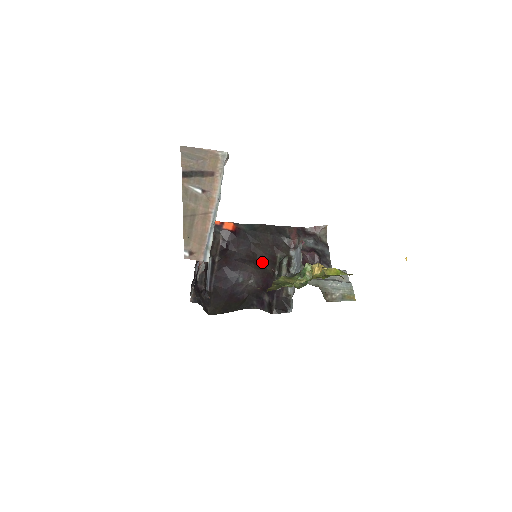
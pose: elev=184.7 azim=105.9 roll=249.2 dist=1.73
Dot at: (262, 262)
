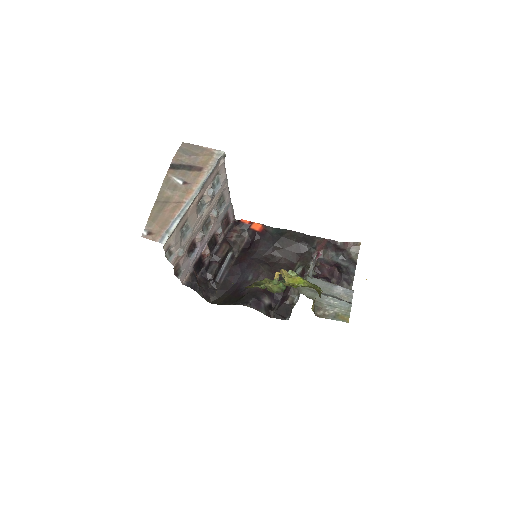
Dot at: (278, 266)
